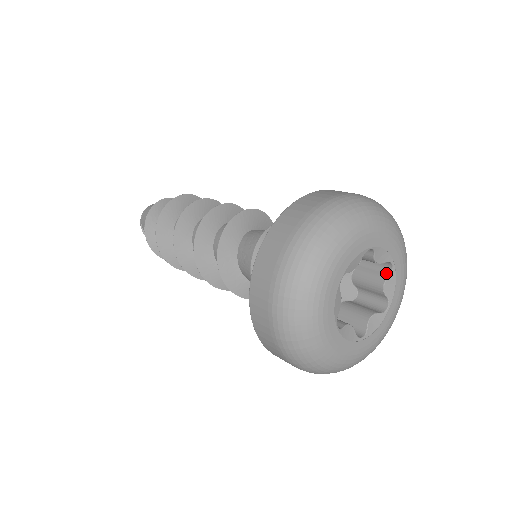
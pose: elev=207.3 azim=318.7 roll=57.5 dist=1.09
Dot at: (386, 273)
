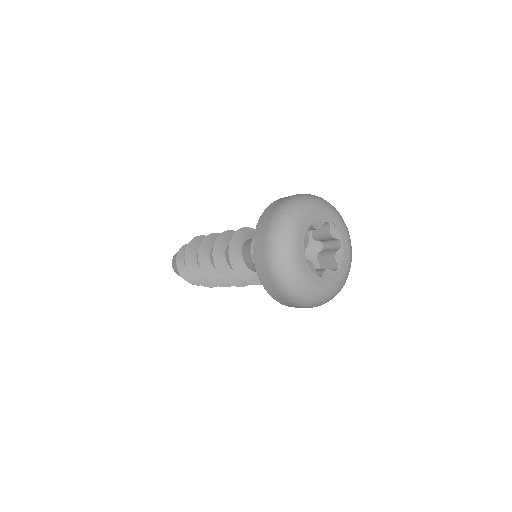
Dot at: (328, 228)
